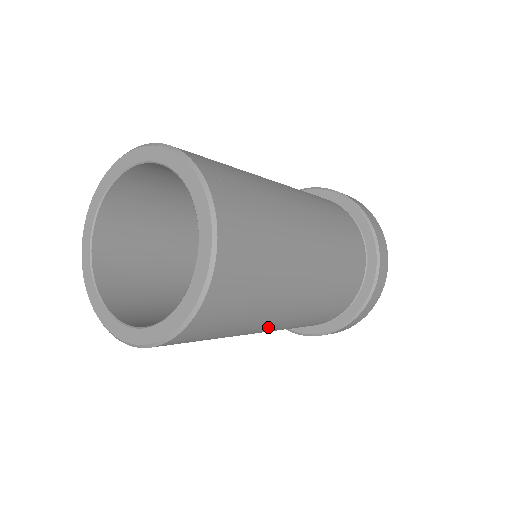
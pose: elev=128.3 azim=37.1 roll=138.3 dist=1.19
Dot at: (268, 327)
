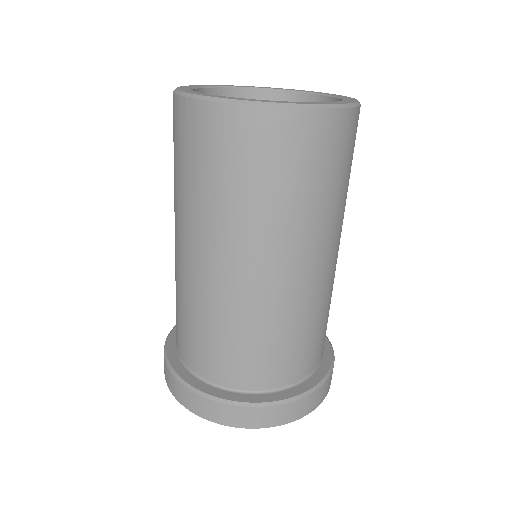
Dot at: (312, 259)
